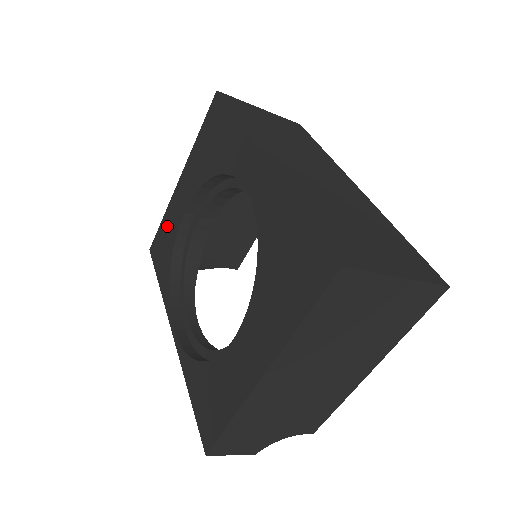
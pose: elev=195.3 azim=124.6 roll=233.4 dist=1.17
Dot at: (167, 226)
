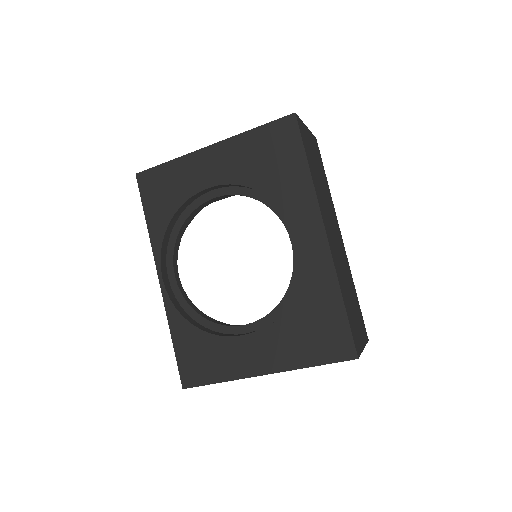
Dot at: (175, 176)
